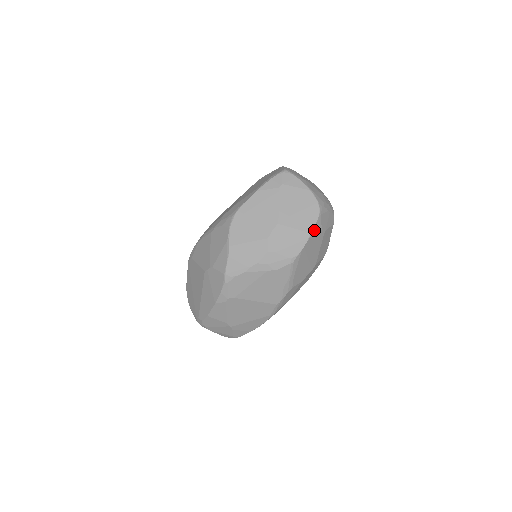
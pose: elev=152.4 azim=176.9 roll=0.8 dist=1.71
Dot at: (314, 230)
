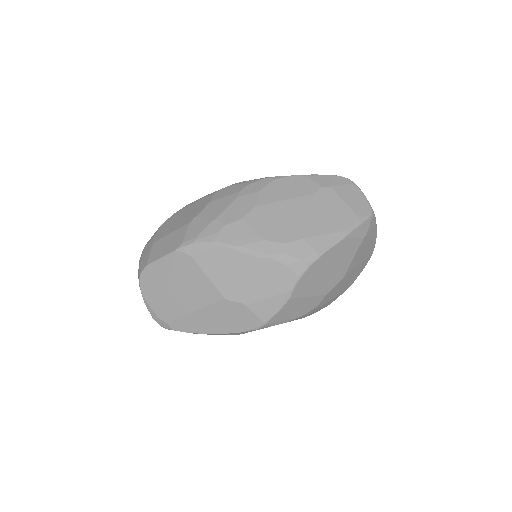
Dot at: (354, 279)
